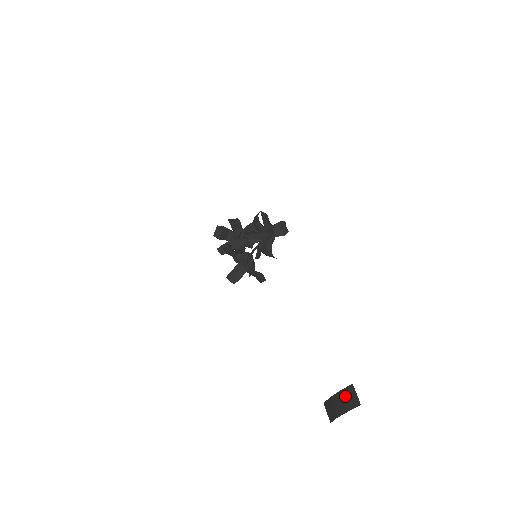
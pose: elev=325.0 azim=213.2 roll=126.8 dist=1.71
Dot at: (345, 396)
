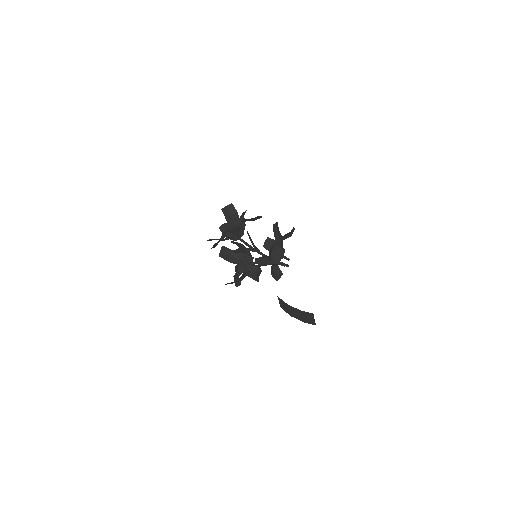
Dot at: (304, 315)
